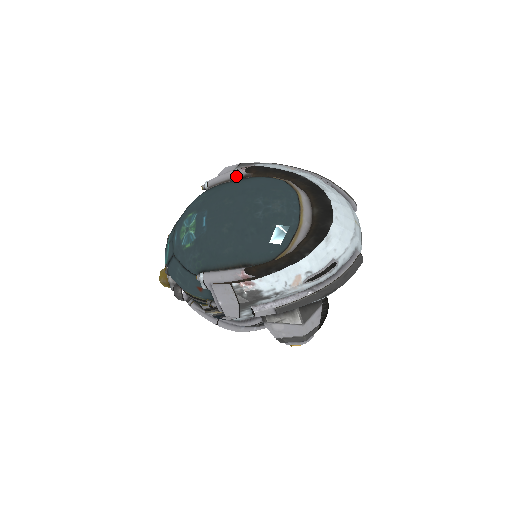
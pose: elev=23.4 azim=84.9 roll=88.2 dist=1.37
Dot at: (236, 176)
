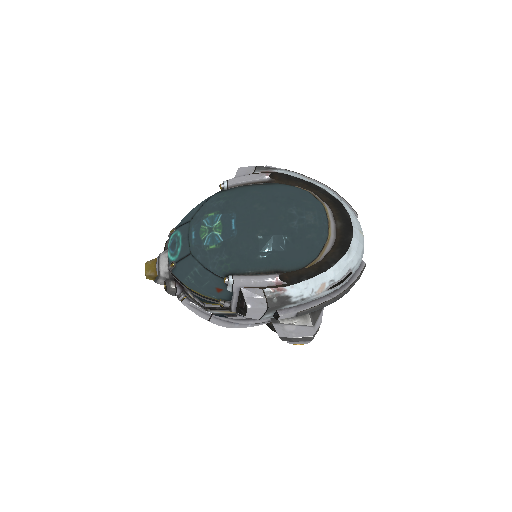
Dot at: (259, 180)
